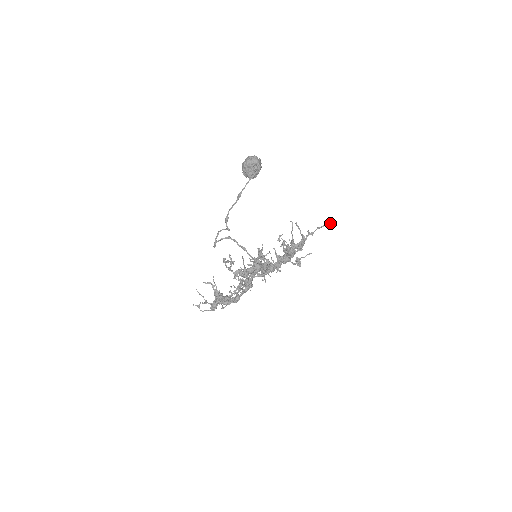
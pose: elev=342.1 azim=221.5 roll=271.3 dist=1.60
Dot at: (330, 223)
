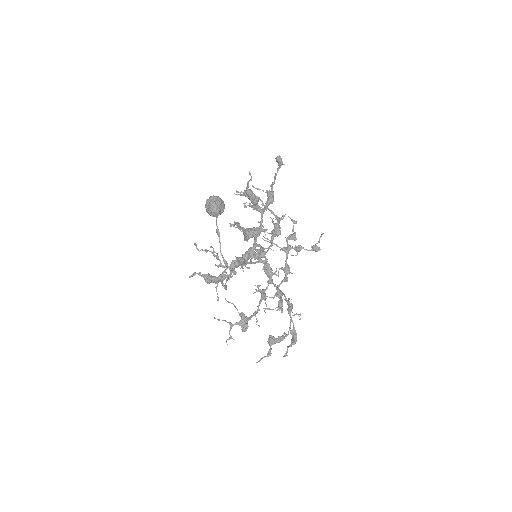
Dot at: (277, 159)
